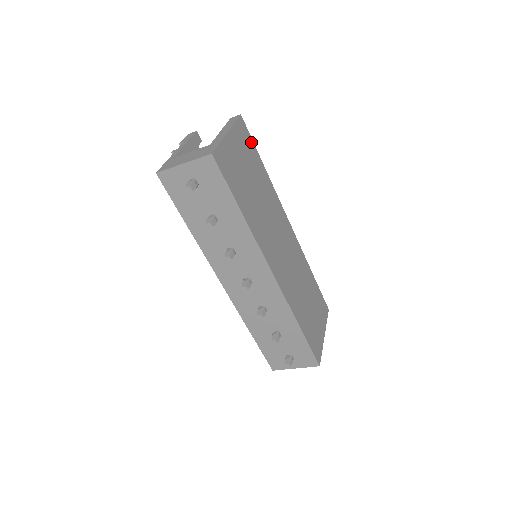
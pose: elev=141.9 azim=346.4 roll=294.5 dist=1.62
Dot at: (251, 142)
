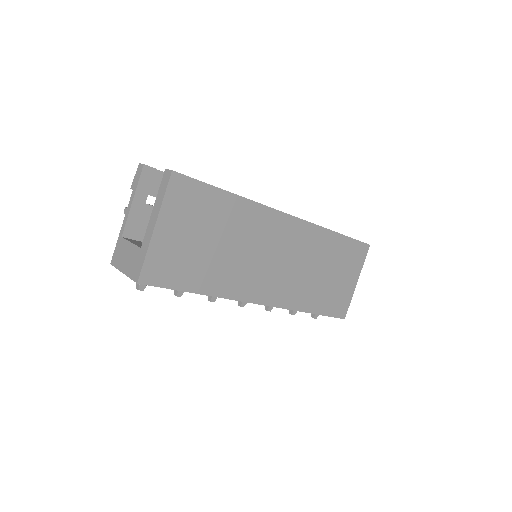
Dot at: (200, 187)
